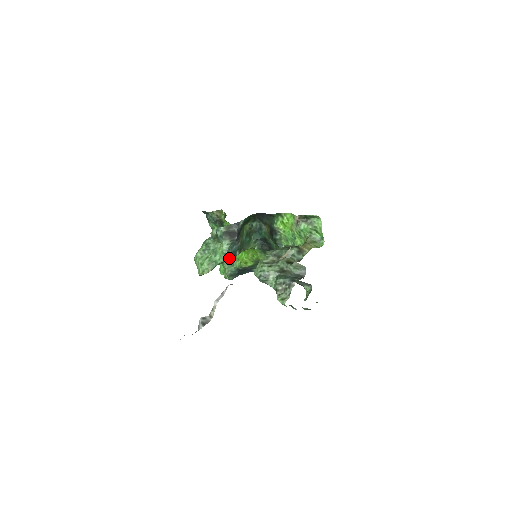
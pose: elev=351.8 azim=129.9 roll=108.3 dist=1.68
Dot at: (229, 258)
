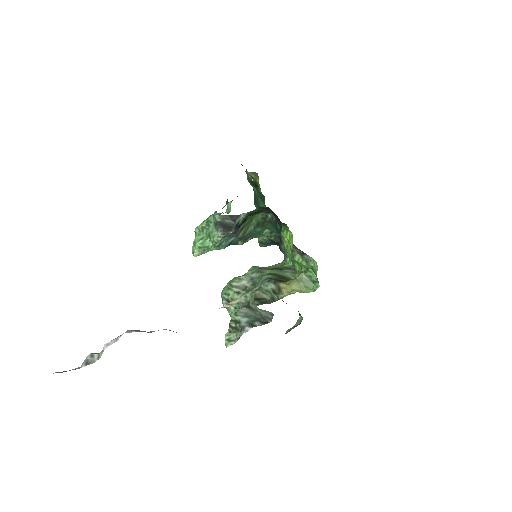
Dot at: occluded
